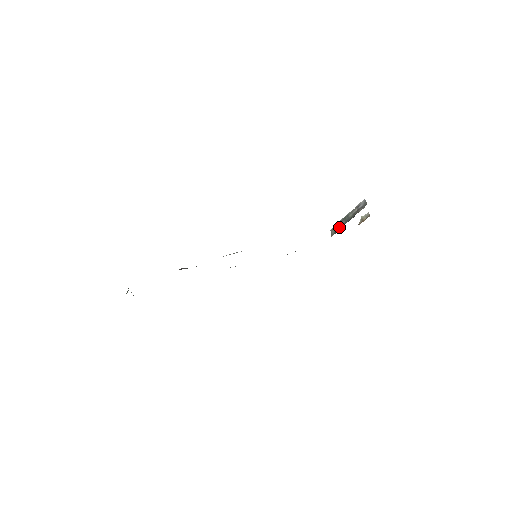
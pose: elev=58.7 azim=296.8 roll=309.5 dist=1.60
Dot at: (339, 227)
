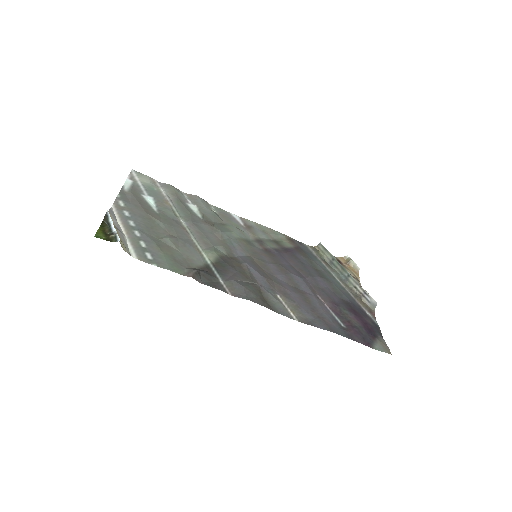
Dot at: (331, 260)
